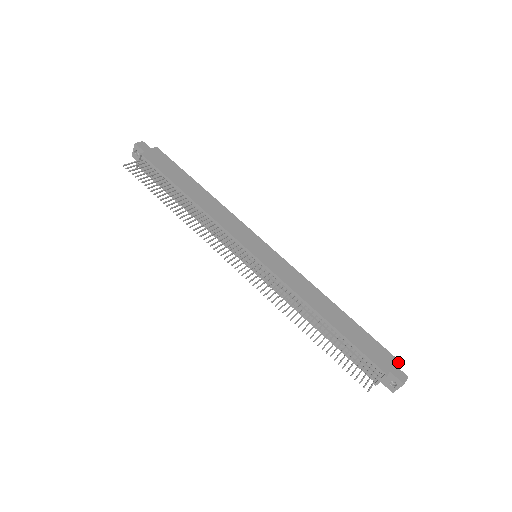
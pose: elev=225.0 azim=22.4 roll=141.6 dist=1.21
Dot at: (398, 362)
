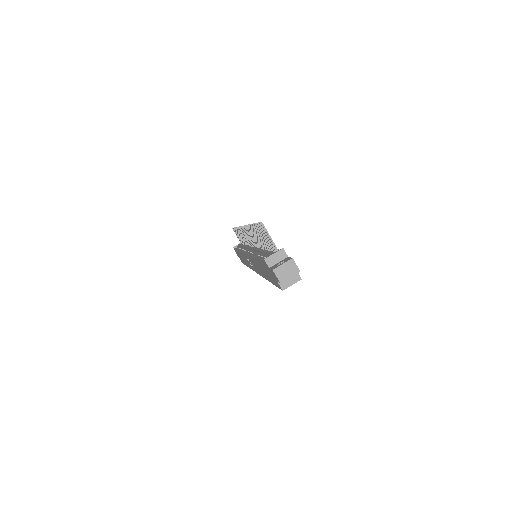
Dot at: occluded
